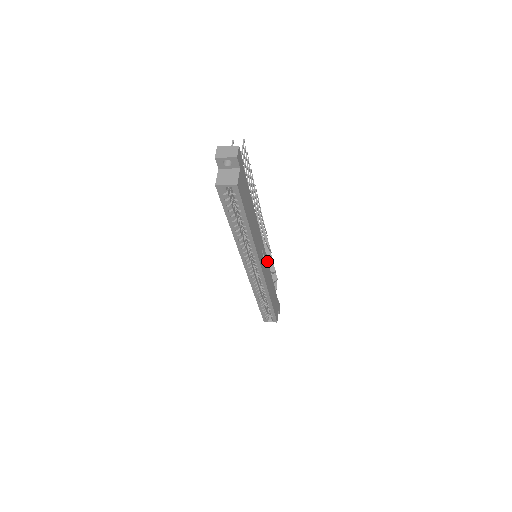
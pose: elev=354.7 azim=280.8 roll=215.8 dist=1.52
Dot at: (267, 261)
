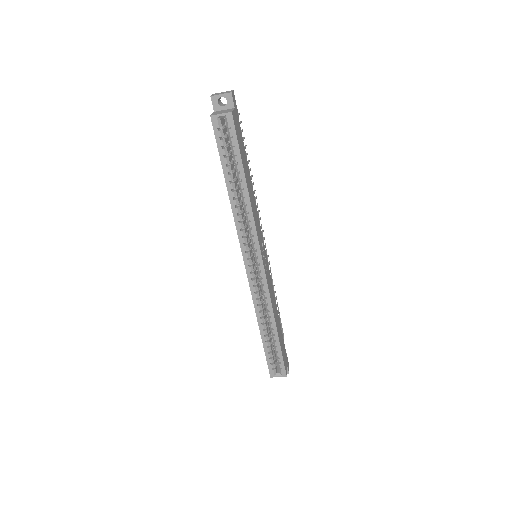
Dot at: (269, 271)
